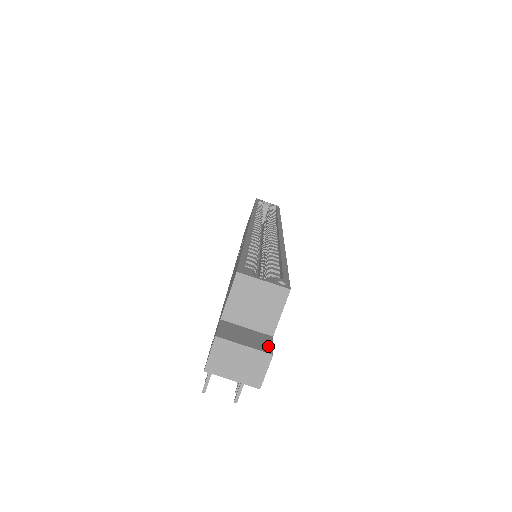
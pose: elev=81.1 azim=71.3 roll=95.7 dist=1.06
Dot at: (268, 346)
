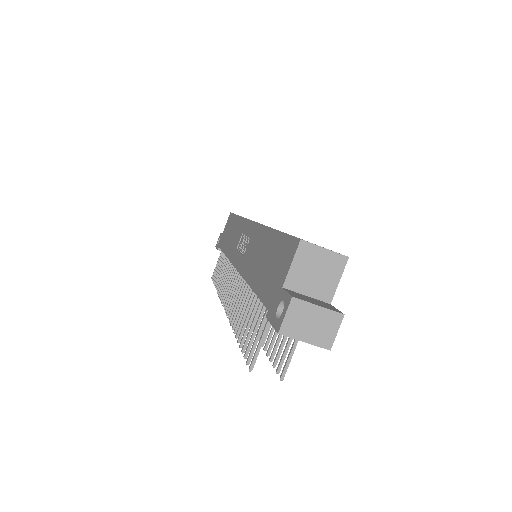
Dot at: (335, 309)
